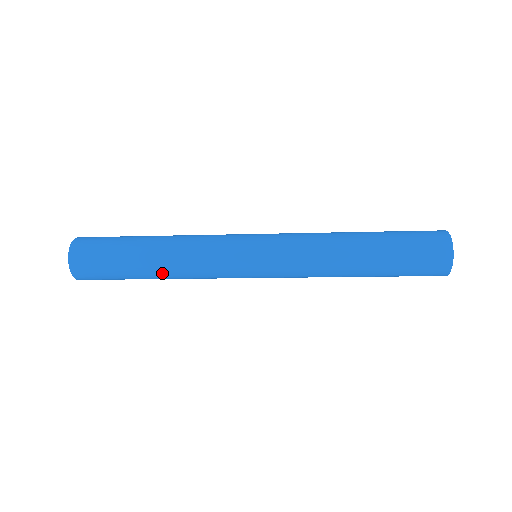
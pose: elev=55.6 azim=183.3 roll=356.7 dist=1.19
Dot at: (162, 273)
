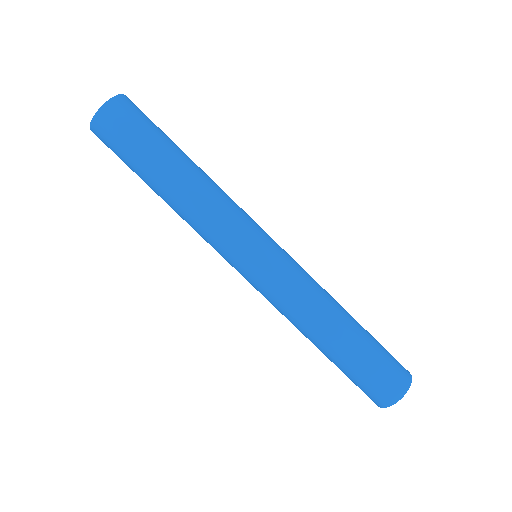
Dot at: (167, 203)
